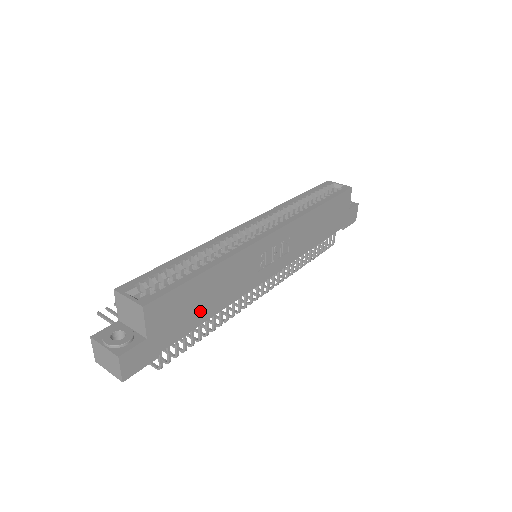
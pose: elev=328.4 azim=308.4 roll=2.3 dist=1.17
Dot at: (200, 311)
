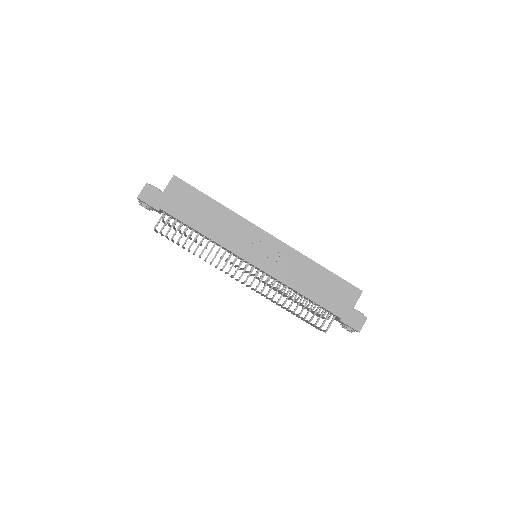
Dot at: (195, 218)
